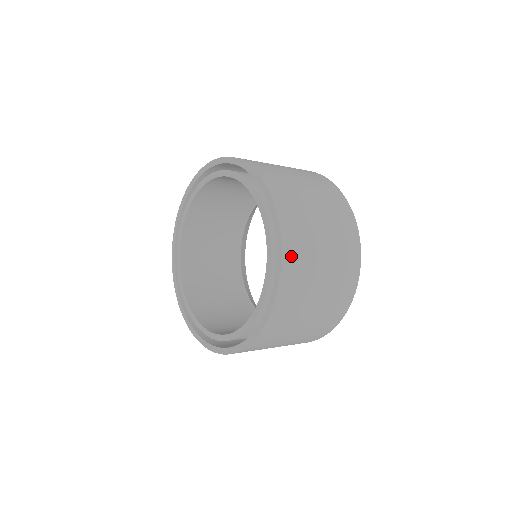
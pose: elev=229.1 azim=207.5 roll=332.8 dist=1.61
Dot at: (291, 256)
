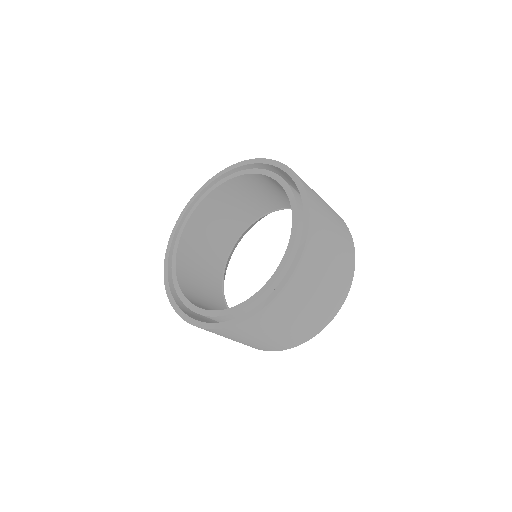
Dot at: (313, 204)
